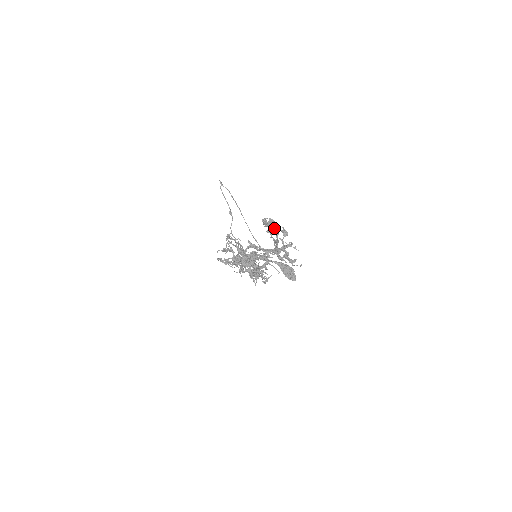
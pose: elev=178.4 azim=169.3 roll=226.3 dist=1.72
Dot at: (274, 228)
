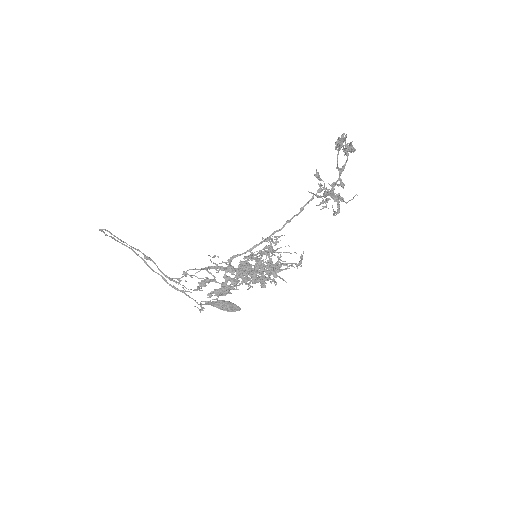
Dot at: (350, 145)
